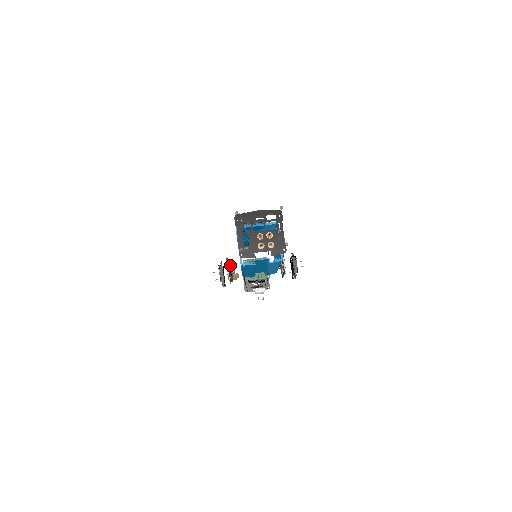
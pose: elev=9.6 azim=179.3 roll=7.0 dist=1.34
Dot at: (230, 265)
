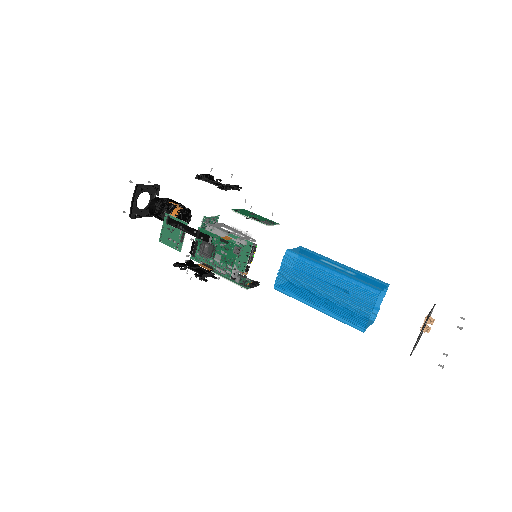
Dot at: (251, 285)
